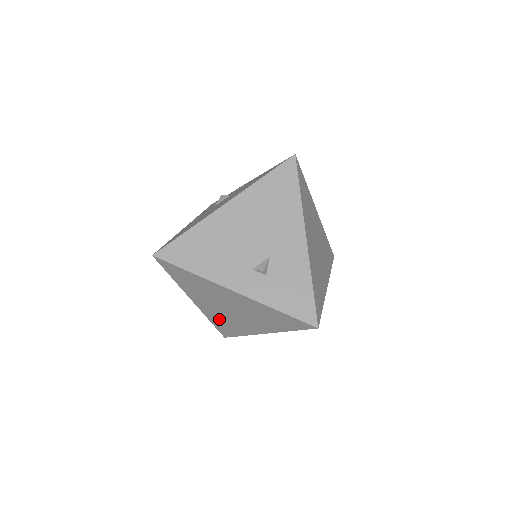
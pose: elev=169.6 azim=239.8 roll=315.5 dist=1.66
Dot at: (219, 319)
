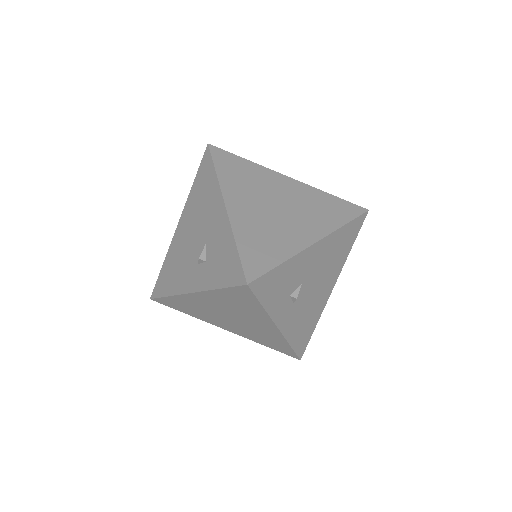
Dot at: (256, 337)
